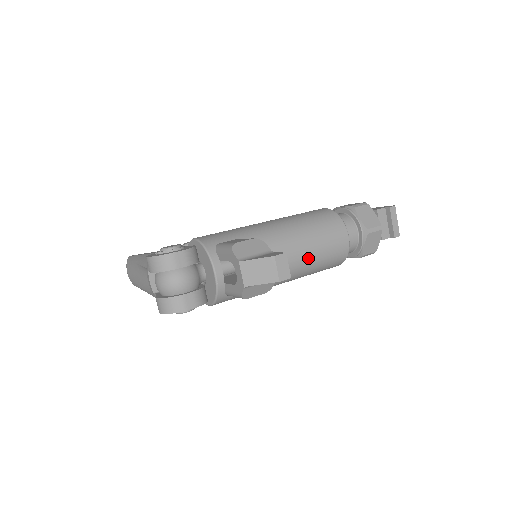
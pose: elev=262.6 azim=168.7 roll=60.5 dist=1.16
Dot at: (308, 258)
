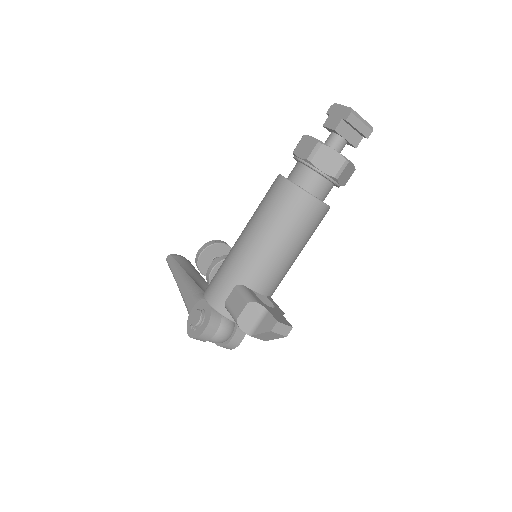
Dot at: (297, 249)
